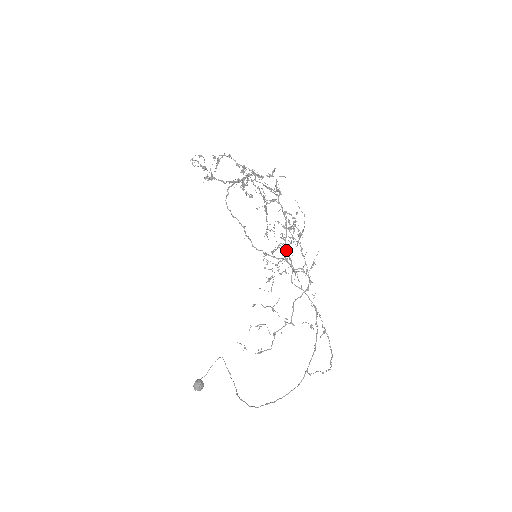
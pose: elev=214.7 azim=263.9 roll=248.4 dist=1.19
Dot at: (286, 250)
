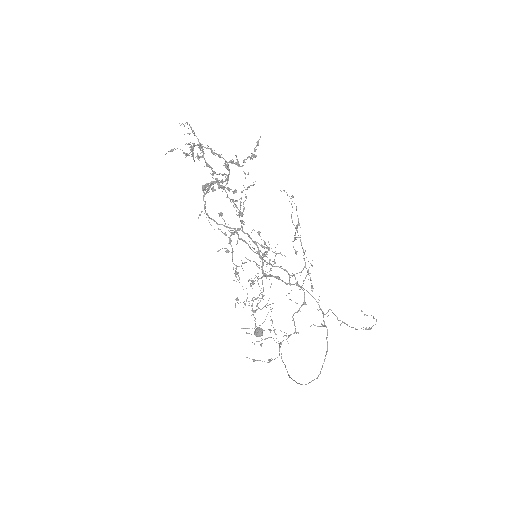
Dot at: (267, 276)
